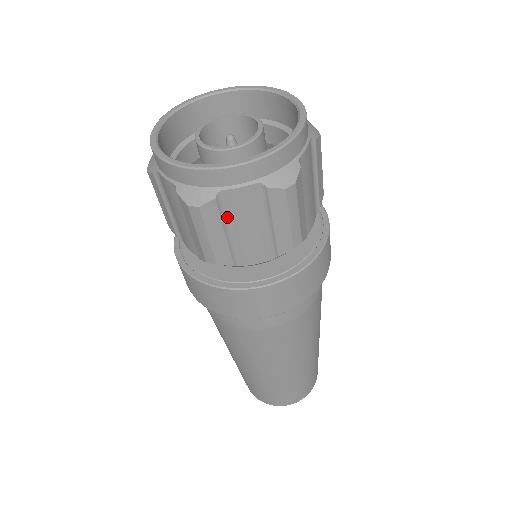
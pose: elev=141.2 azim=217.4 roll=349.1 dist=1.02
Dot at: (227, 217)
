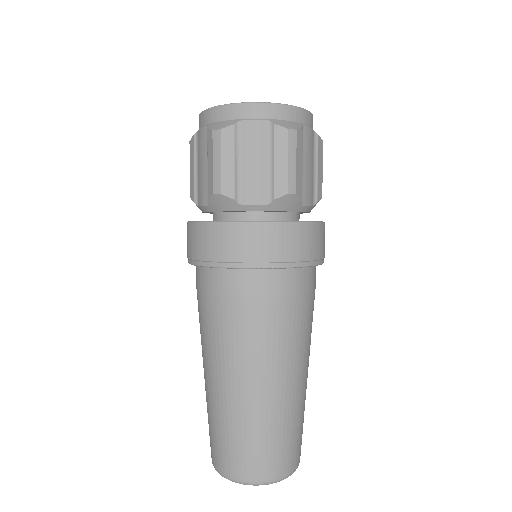
Dot at: (302, 150)
